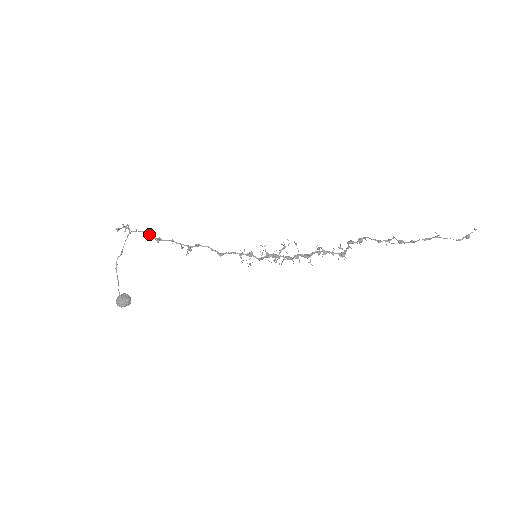
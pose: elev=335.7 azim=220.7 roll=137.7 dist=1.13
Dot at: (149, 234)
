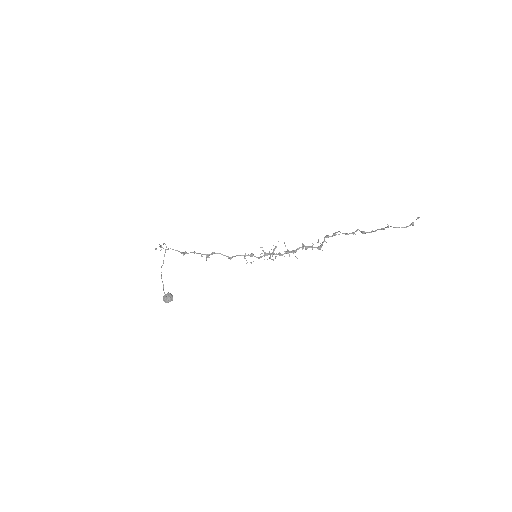
Dot at: (177, 250)
